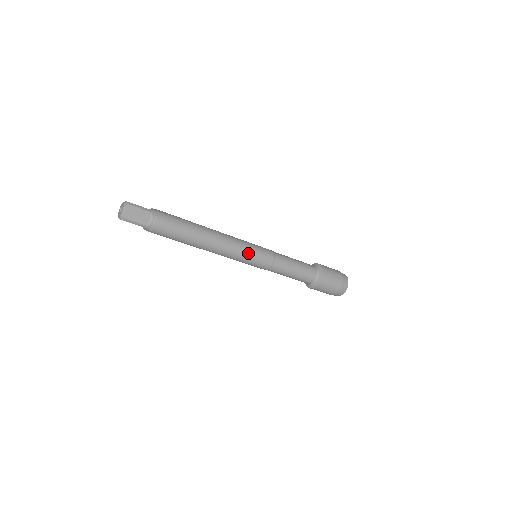
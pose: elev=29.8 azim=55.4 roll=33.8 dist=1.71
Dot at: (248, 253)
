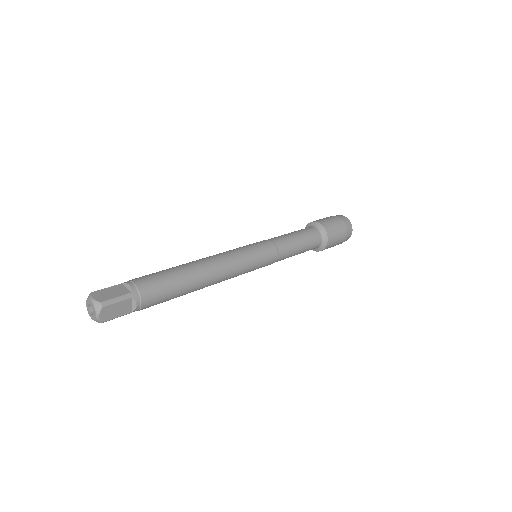
Dot at: (251, 267)
